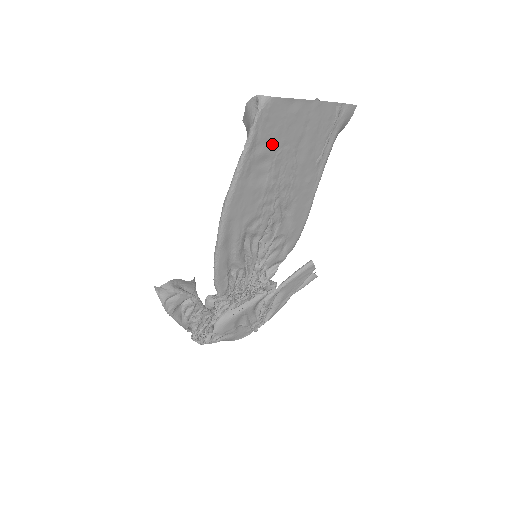
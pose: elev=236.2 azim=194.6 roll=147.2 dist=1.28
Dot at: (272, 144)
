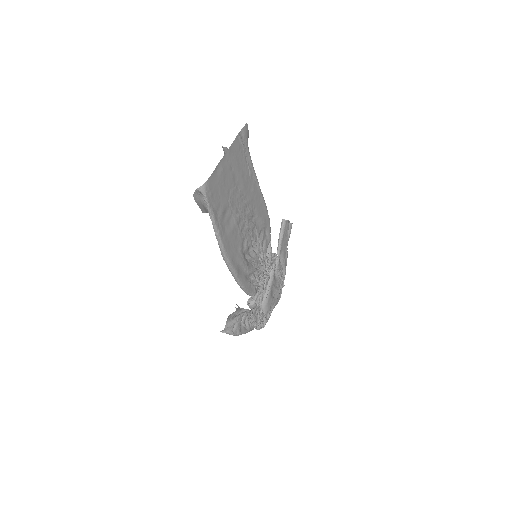
Dot at: (223, 201)
